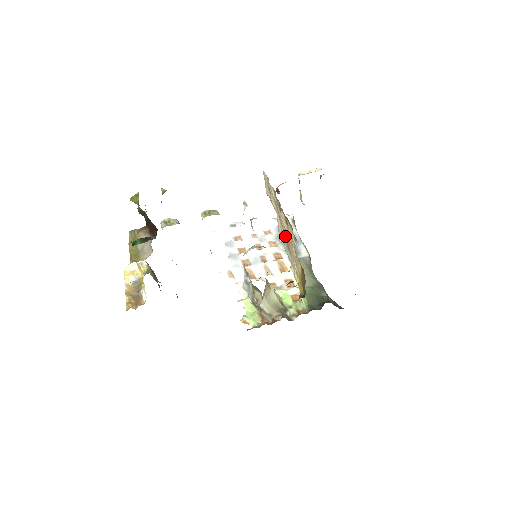
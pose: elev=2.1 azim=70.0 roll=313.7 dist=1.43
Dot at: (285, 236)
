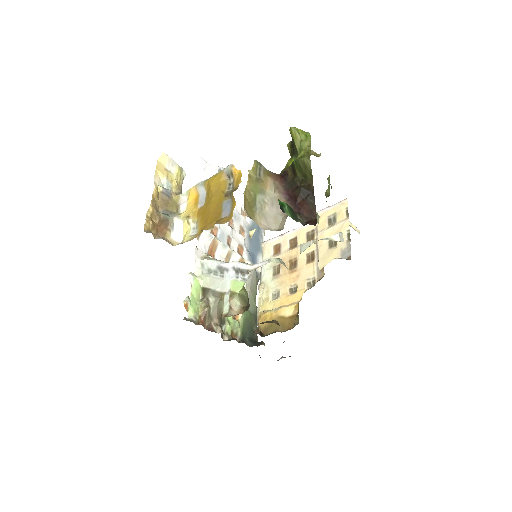
Dot at: (286, 258)
